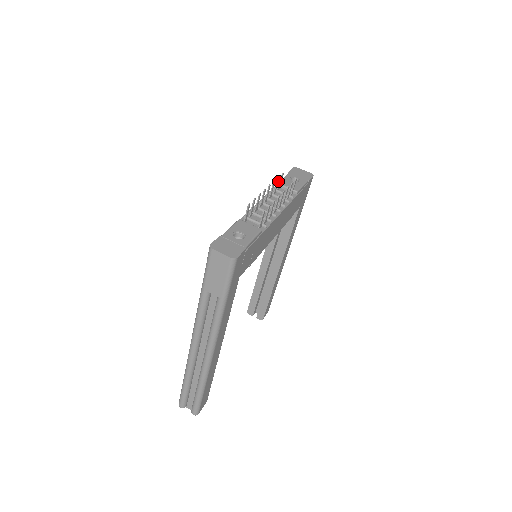
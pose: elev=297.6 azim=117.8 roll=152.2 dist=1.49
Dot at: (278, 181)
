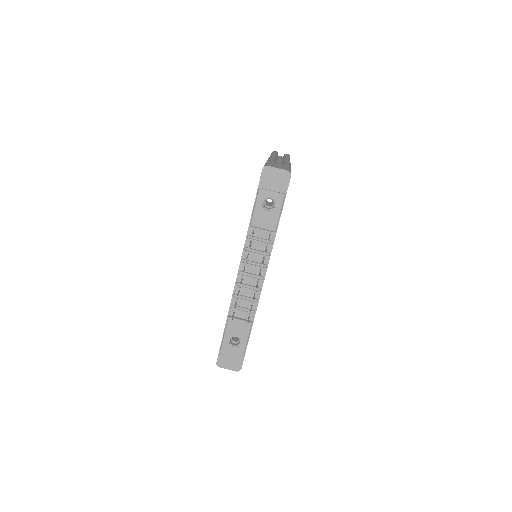
Dot at: occluded
